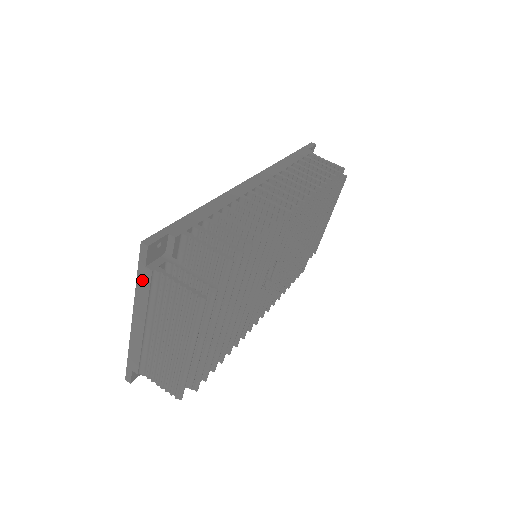
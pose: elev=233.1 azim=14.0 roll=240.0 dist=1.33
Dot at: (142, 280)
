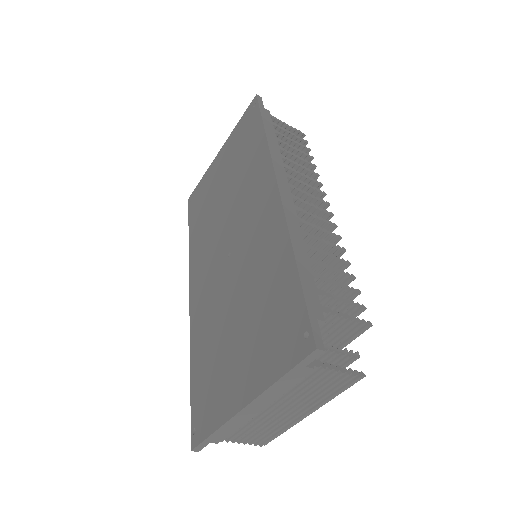
Dot at: (290, 377)
